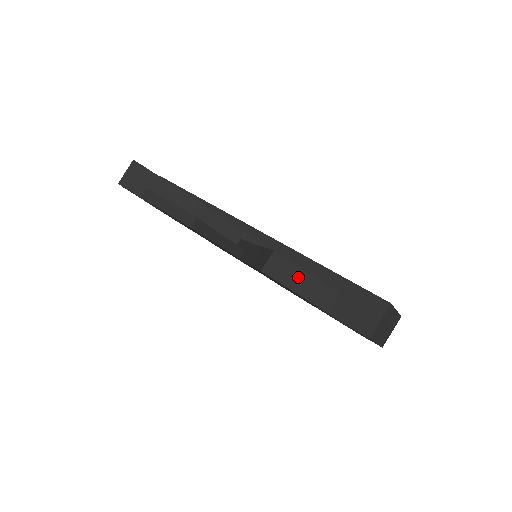
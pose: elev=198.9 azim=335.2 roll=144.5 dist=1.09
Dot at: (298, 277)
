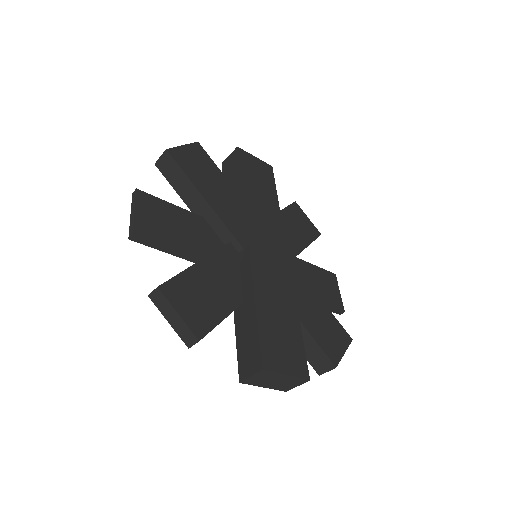
Dot at: (171, 313)
